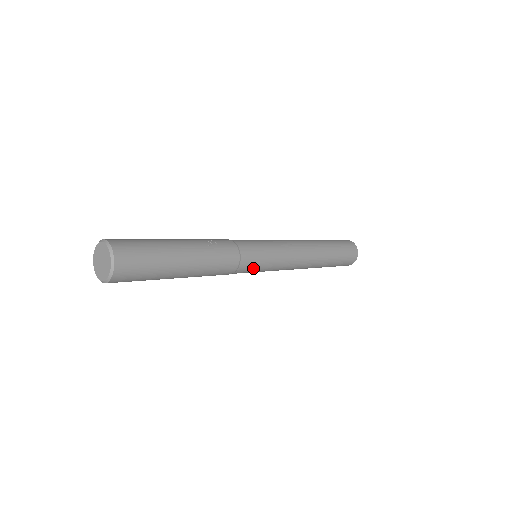
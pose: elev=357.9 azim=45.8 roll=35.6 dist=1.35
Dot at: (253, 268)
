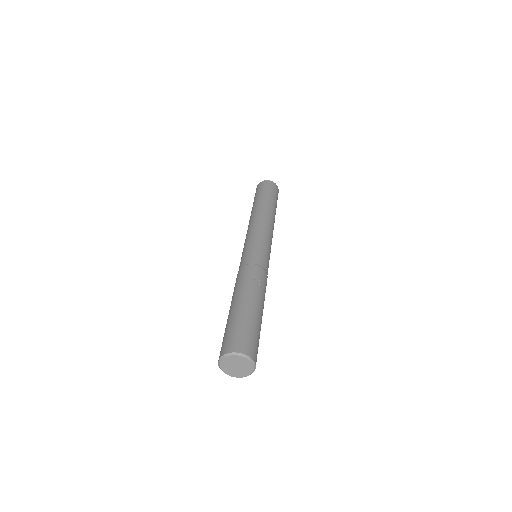
Dot at: occluded
